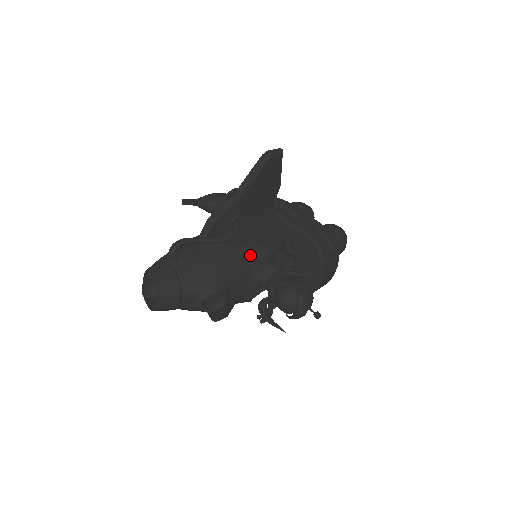
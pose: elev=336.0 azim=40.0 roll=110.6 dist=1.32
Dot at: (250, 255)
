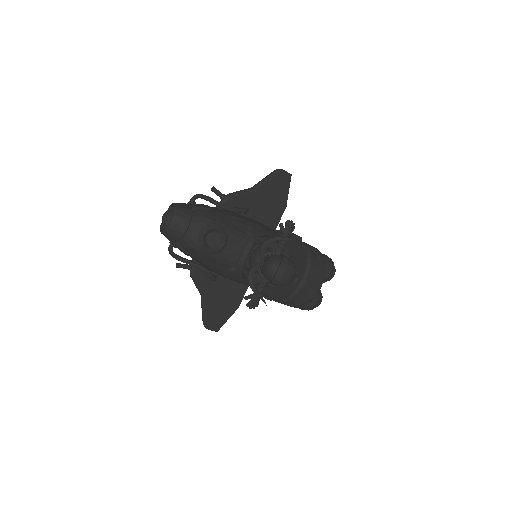
Dot at: (251, 227)
